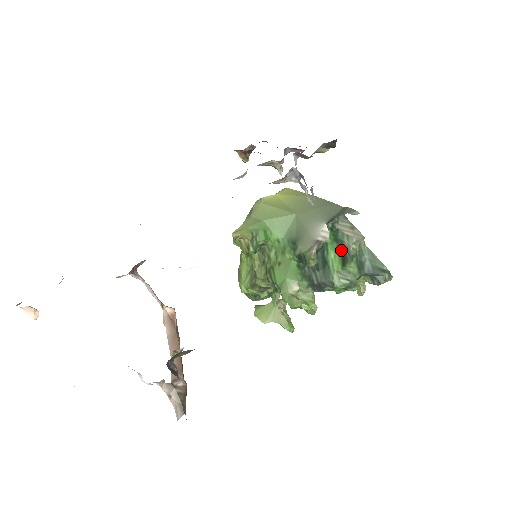
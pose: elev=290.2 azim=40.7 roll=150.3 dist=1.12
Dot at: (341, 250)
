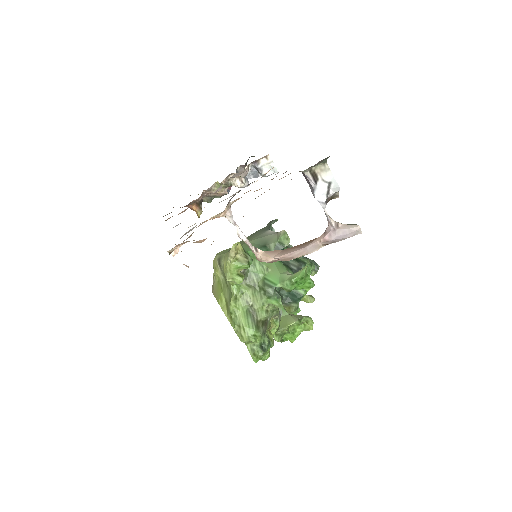
Dot at: occluded
